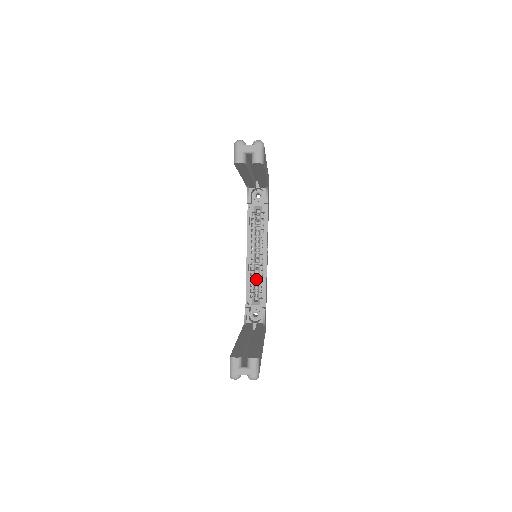
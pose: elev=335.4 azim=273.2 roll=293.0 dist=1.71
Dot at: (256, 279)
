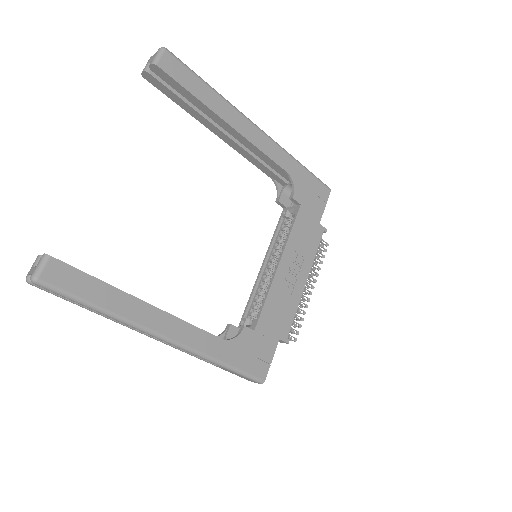
Dot at: occluded
